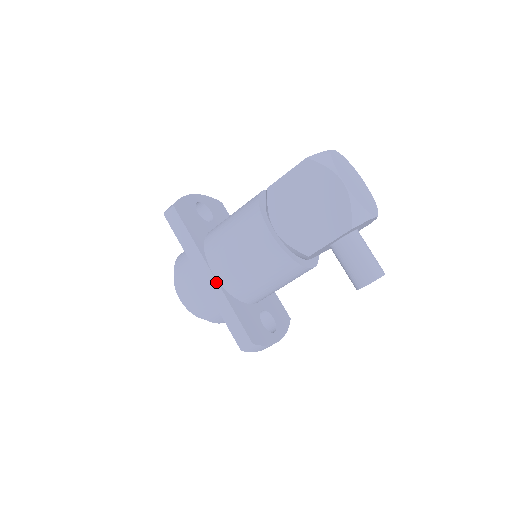
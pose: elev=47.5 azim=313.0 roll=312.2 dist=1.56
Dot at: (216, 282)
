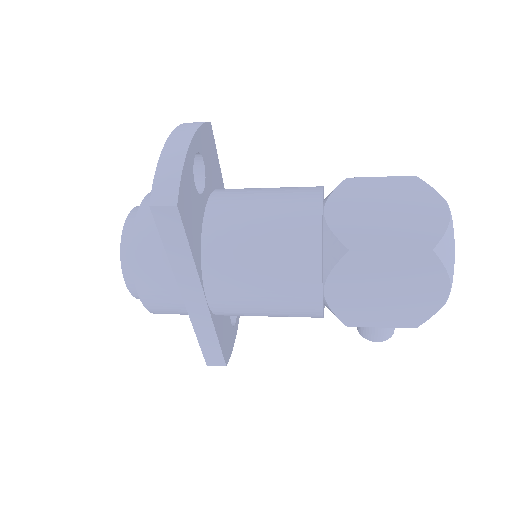
Dot at: (207, 310)
